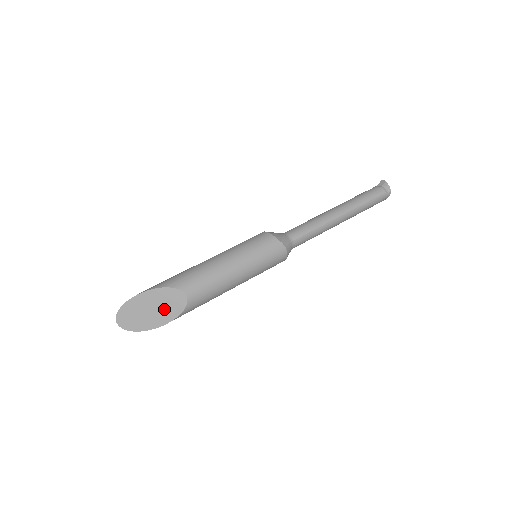
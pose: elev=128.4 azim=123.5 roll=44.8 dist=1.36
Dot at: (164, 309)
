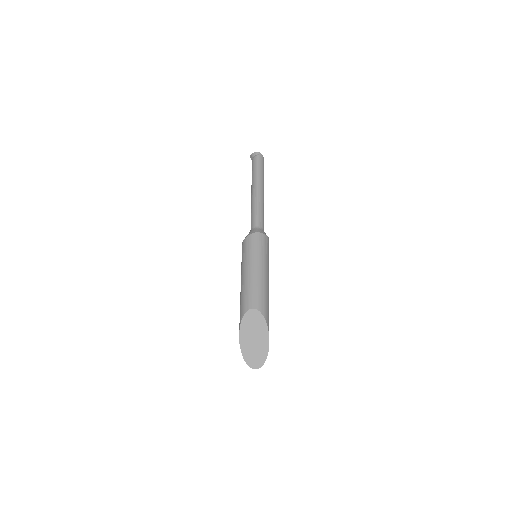
Dot at: (257, 329)
